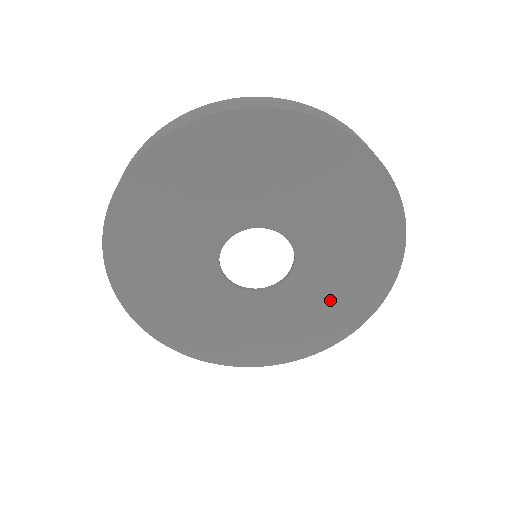
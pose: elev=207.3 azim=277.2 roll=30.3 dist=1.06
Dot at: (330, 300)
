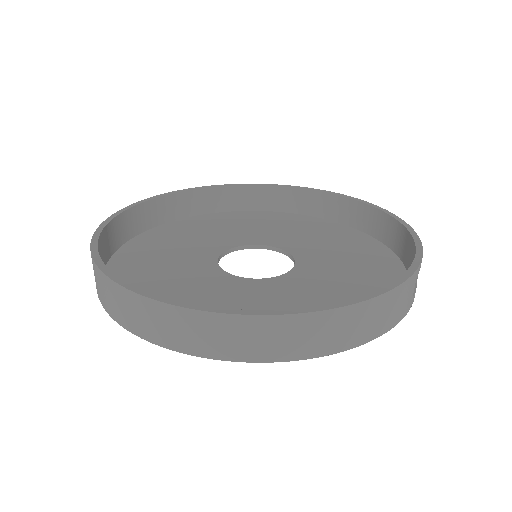
Dot at: occluded
